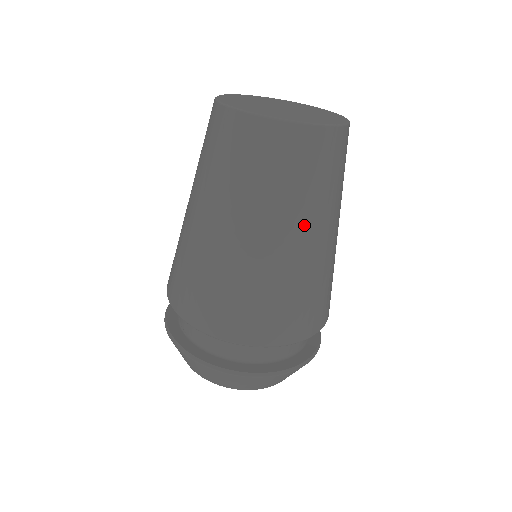
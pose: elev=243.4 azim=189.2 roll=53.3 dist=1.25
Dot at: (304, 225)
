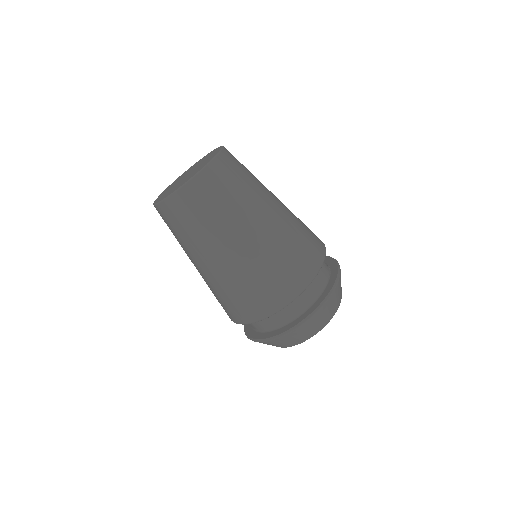
Dot at: (200, 254)
